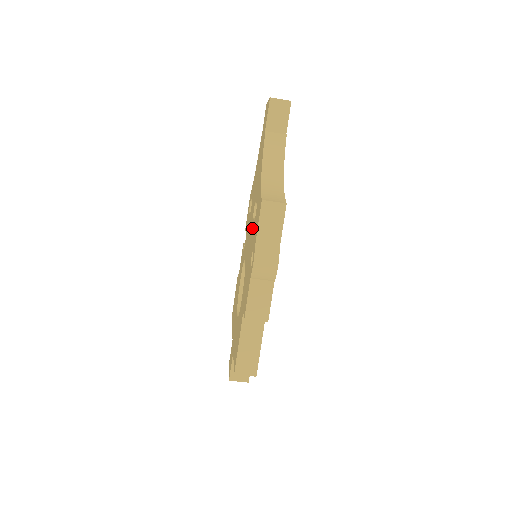
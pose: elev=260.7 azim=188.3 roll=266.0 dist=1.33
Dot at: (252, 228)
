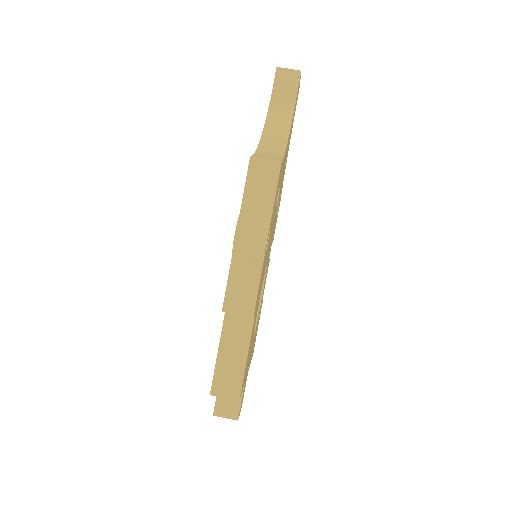
Dot at: occluded
